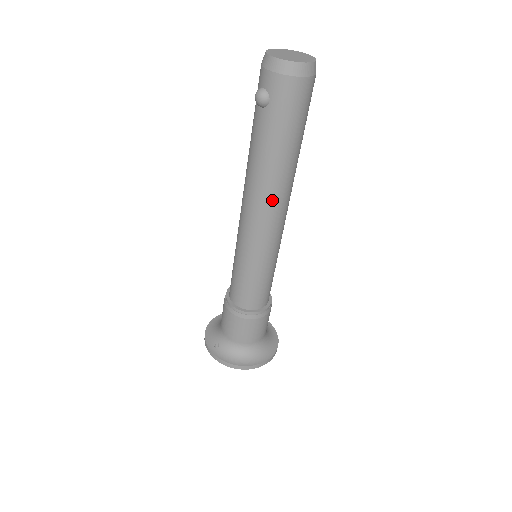
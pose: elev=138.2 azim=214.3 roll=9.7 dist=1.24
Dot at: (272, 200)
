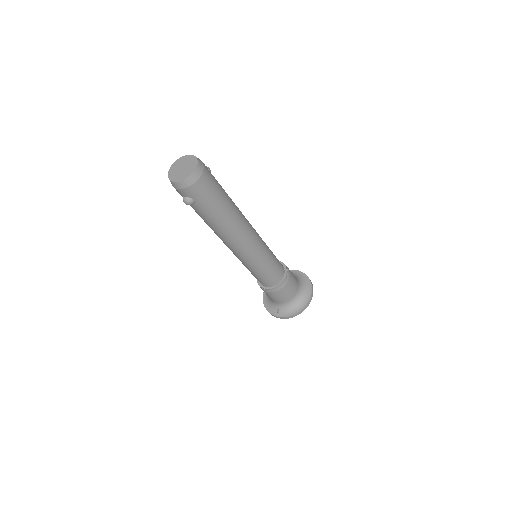
Dot at: (239, 234)
